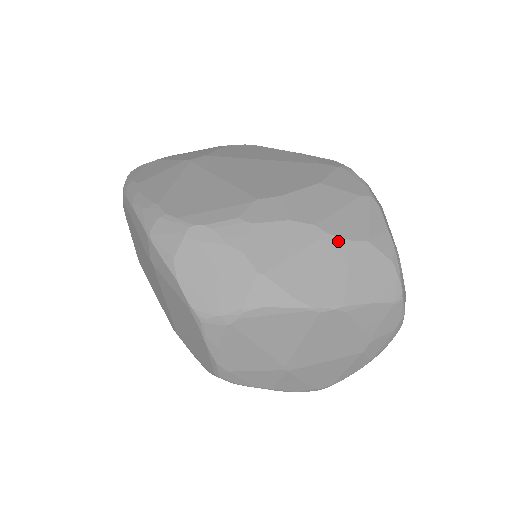
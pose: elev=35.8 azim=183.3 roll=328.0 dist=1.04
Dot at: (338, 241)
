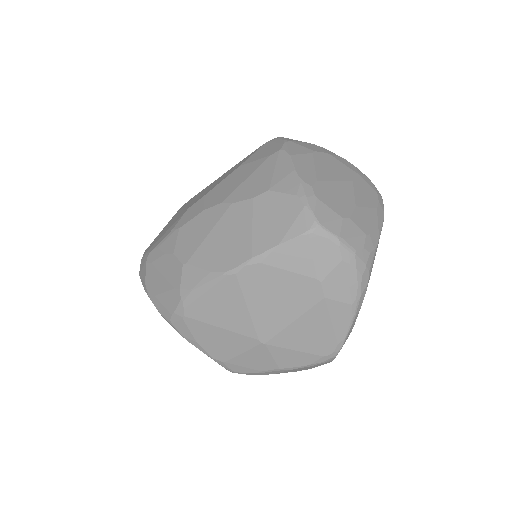
Dot at: (241, 205)
